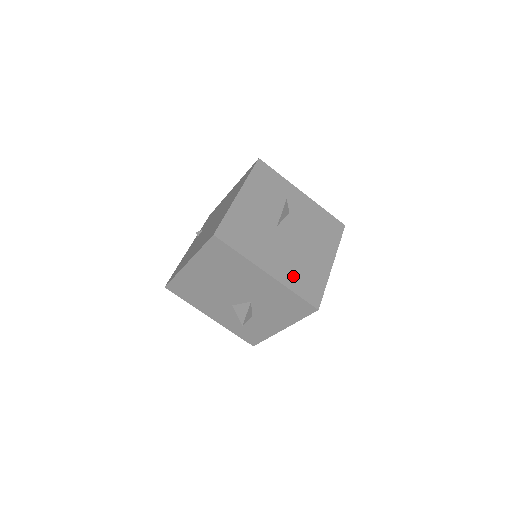
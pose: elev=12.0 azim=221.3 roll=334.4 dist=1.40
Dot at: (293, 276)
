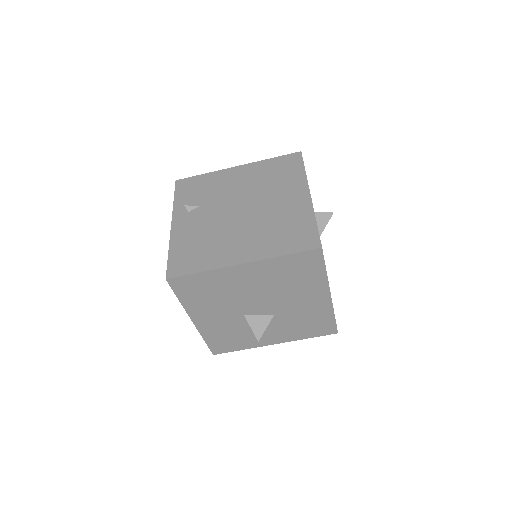
Dot at: occluded
